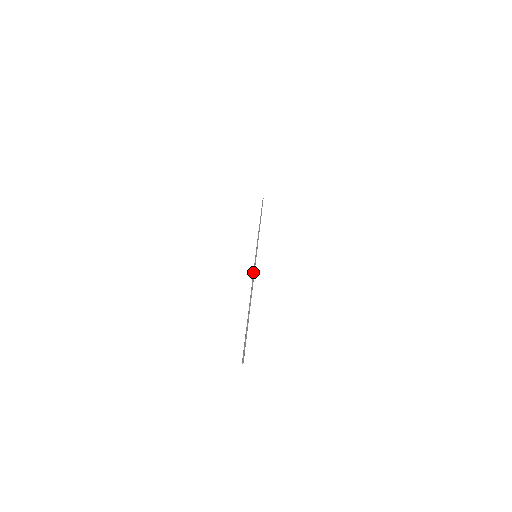
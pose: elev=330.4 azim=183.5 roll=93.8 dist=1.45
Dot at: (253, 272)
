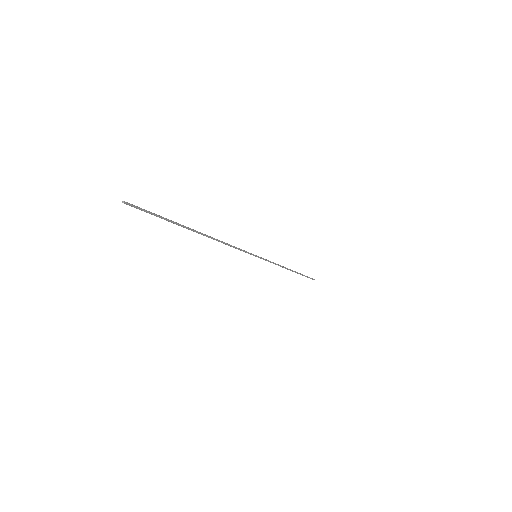
Dot at: occluded
